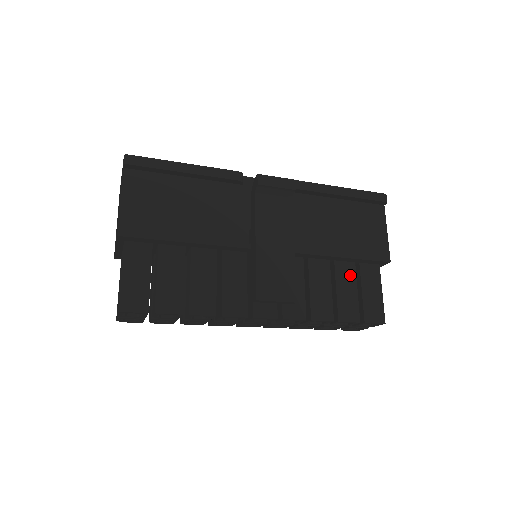
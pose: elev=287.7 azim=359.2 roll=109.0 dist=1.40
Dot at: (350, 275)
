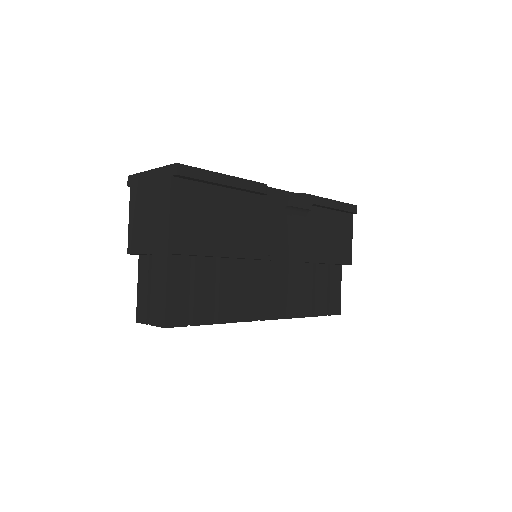
Dot at: (324, 276)
